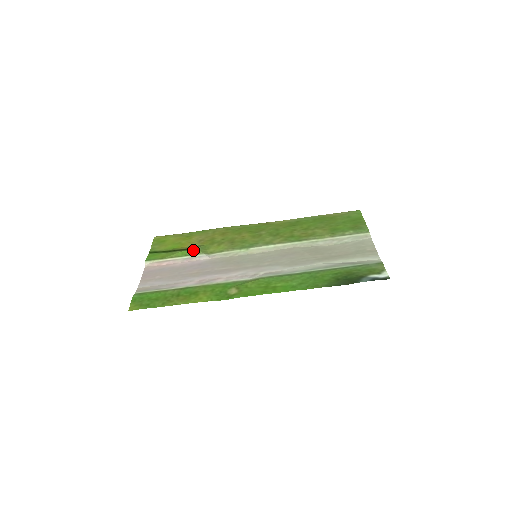
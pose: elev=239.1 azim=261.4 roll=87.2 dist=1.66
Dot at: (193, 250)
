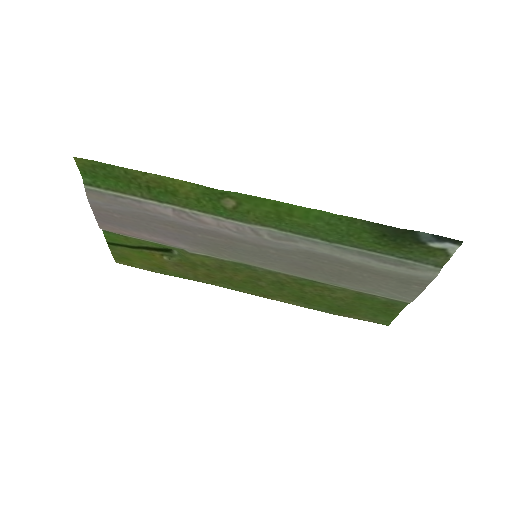
Dot at: (169, 248)
